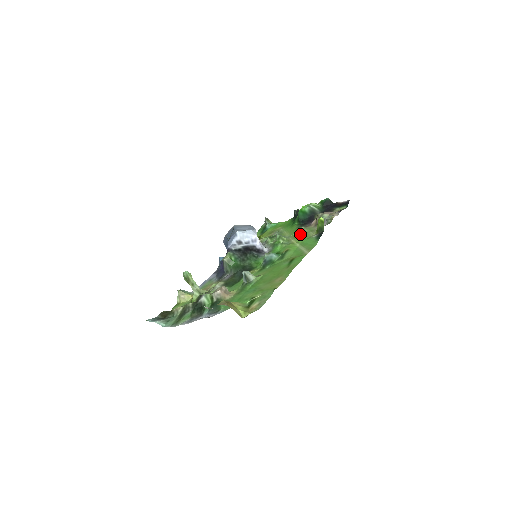
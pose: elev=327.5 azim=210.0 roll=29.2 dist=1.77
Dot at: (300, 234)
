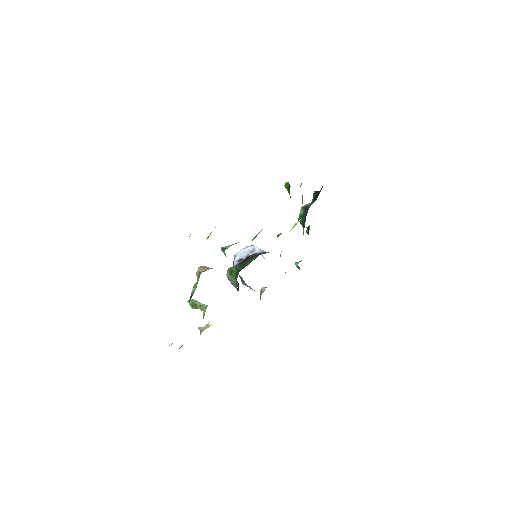
Dot at: occluded
